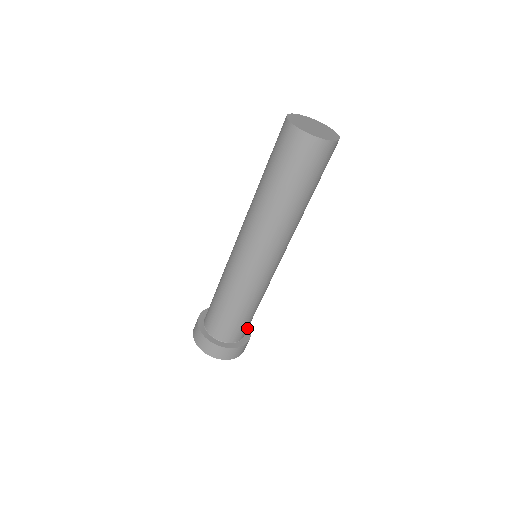
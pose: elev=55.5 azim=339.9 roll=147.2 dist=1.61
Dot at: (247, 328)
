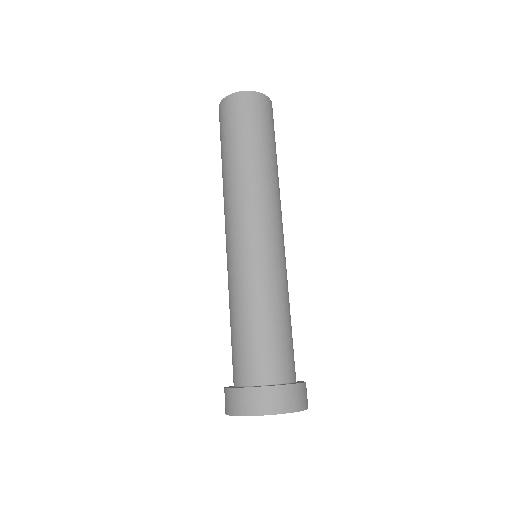
Dot at: (292, 363)
